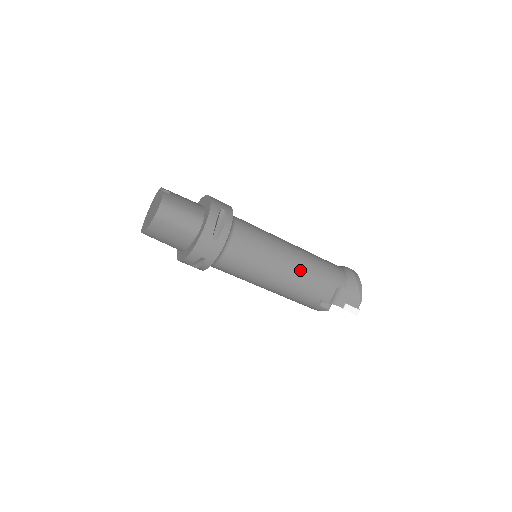
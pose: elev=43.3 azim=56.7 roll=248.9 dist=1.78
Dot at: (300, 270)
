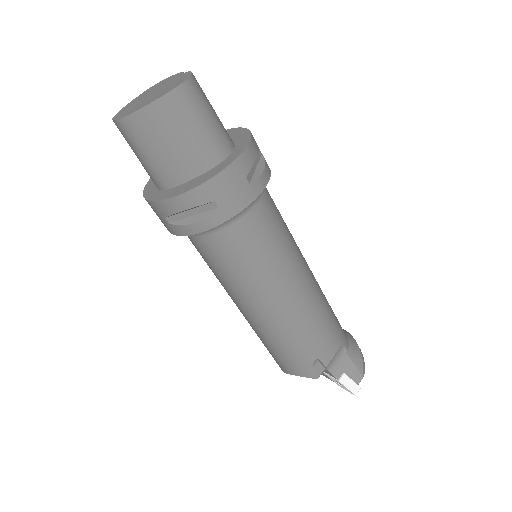
Dot at: (315, 297)
